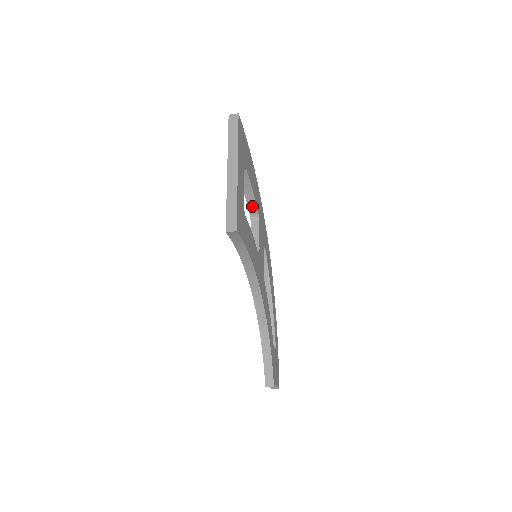
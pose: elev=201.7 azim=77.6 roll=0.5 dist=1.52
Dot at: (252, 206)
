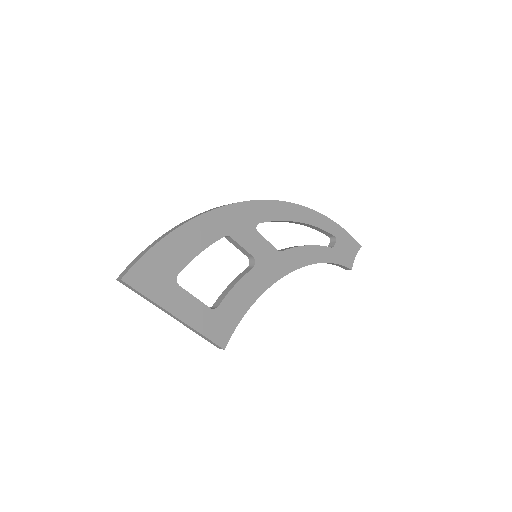
Dot at: (213, 242)
